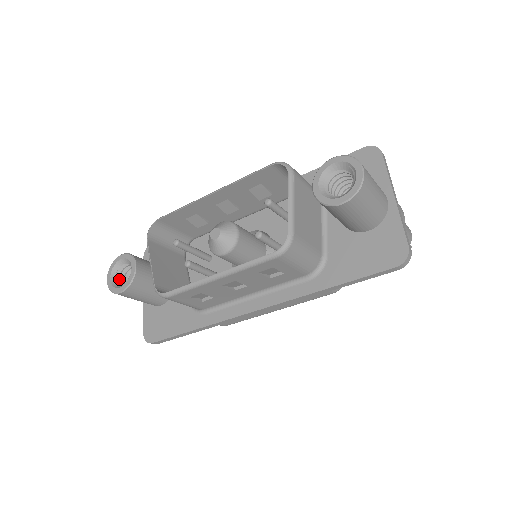
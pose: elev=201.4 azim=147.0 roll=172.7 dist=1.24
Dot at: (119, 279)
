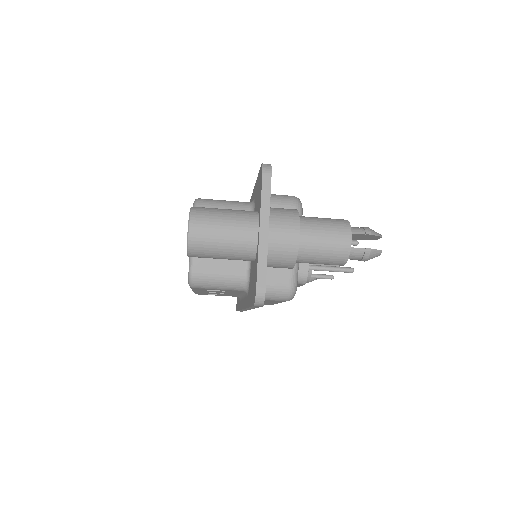
Dot at: occluded
